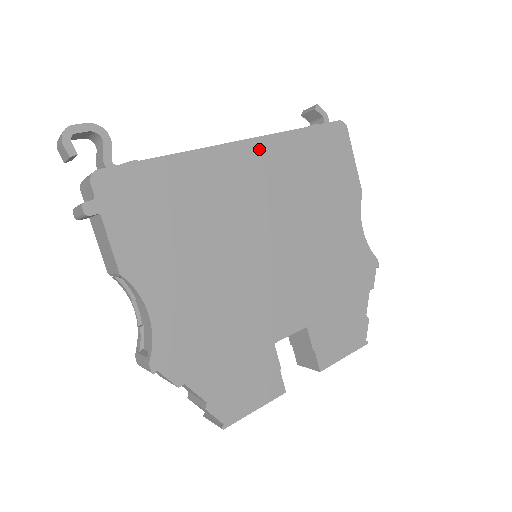
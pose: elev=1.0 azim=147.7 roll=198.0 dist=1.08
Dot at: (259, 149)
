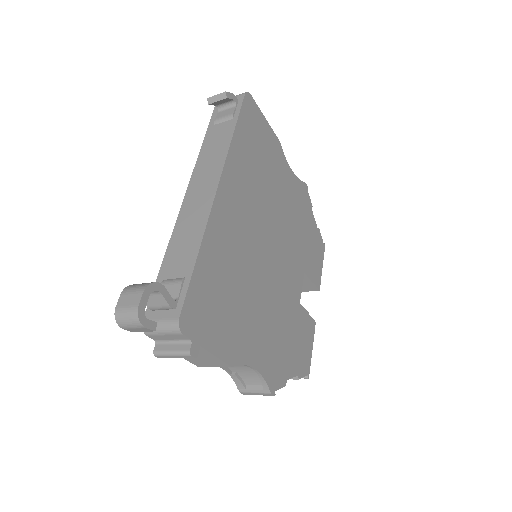
Dot at: (228, 179)
